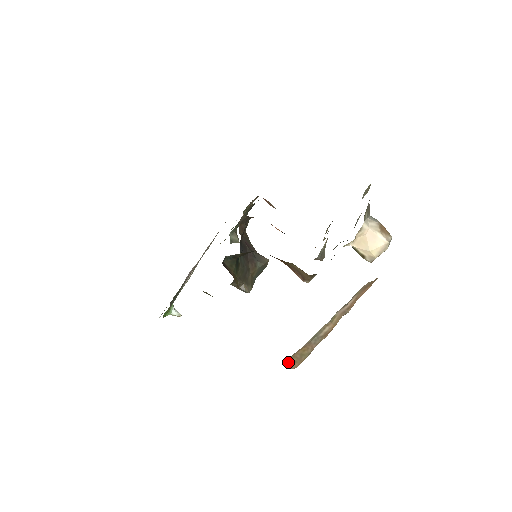
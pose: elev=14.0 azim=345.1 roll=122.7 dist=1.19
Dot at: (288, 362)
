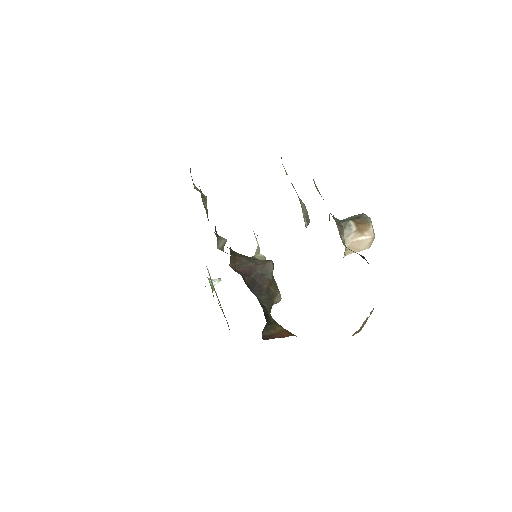
Dot at: occluded
